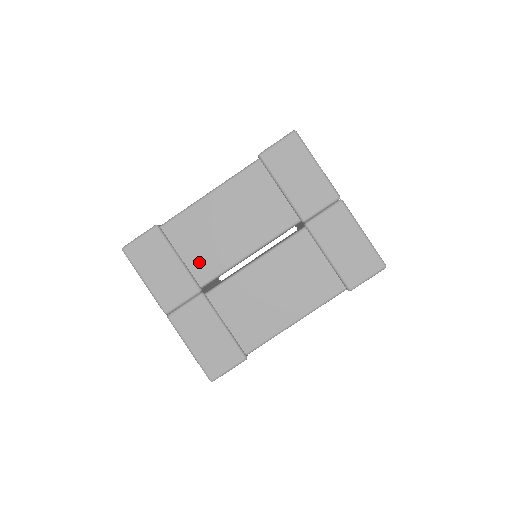
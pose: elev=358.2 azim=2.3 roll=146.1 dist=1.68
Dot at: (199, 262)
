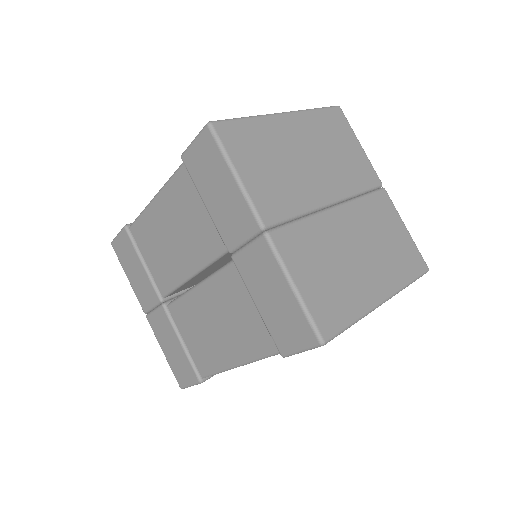
Dot at: (158, 271)
